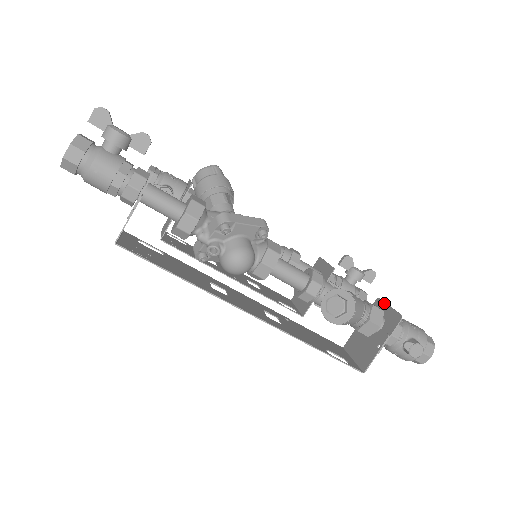
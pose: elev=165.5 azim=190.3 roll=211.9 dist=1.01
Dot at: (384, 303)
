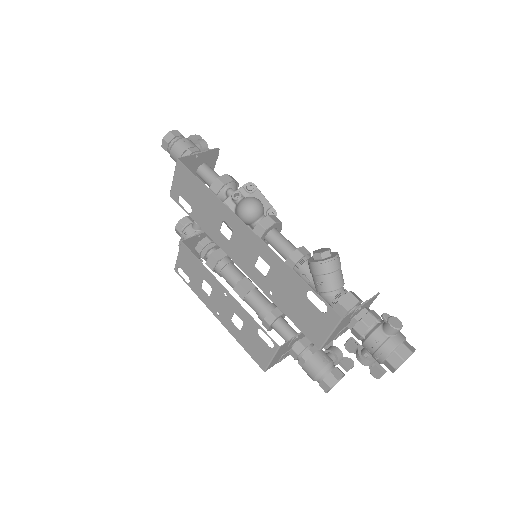
Dot at: occluded
